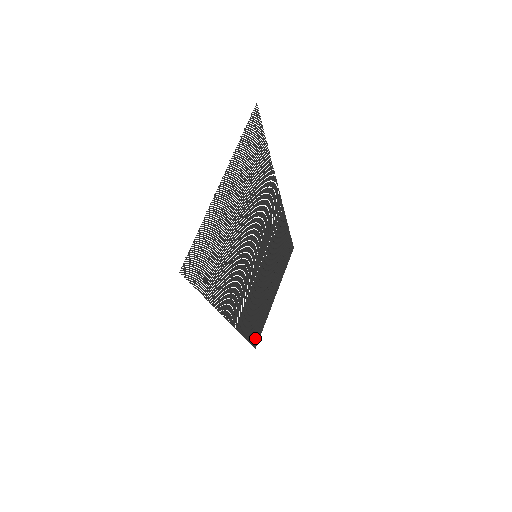
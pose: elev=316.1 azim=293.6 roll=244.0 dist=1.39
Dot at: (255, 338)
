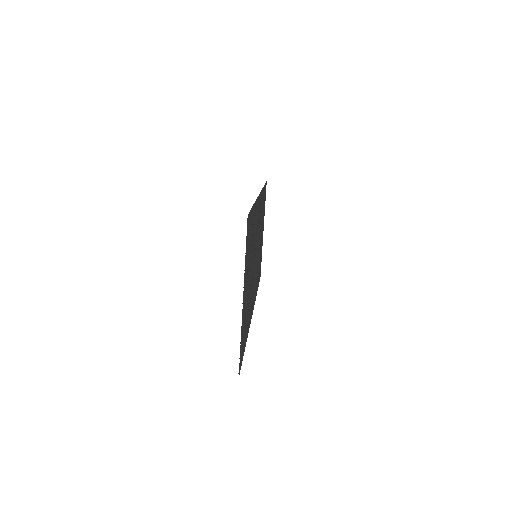
Dot at: occluded
